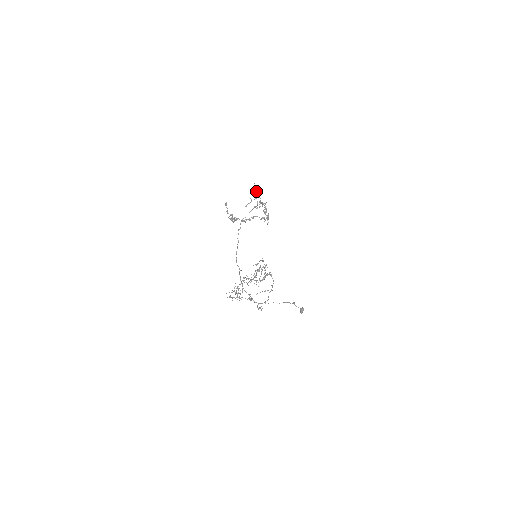
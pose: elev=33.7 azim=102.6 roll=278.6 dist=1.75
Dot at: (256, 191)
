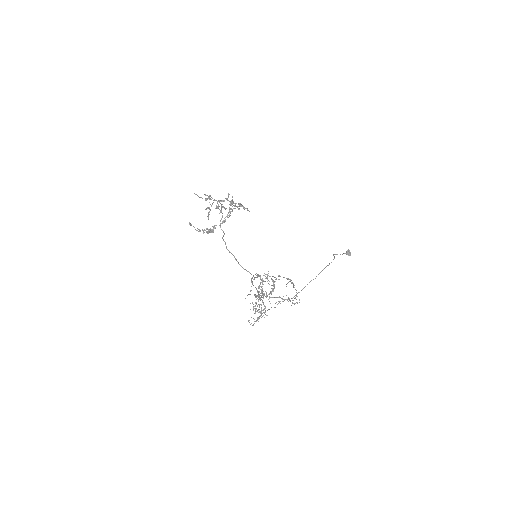
Dot at: occluded
